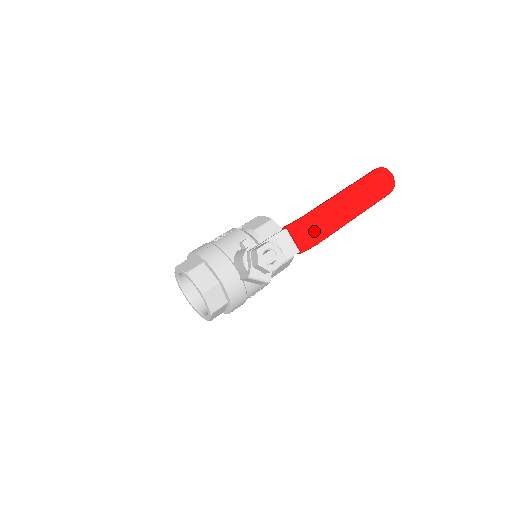
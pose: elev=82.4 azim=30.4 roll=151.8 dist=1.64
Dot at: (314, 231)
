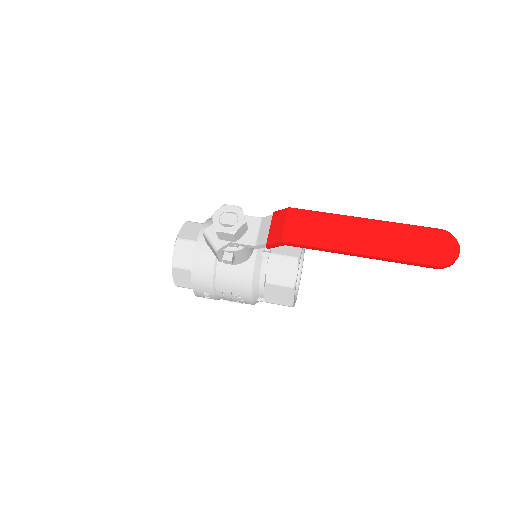
Dot at: (292, 227)
